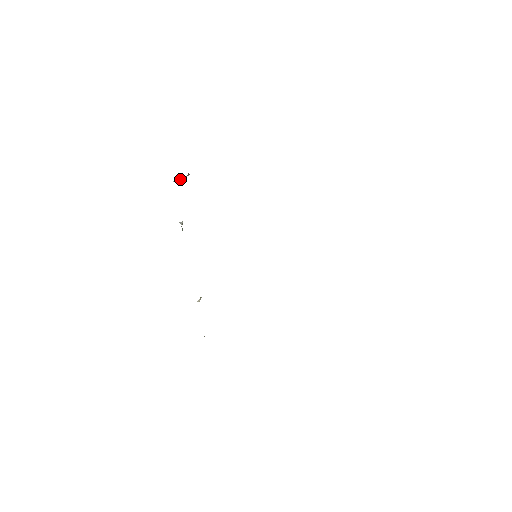
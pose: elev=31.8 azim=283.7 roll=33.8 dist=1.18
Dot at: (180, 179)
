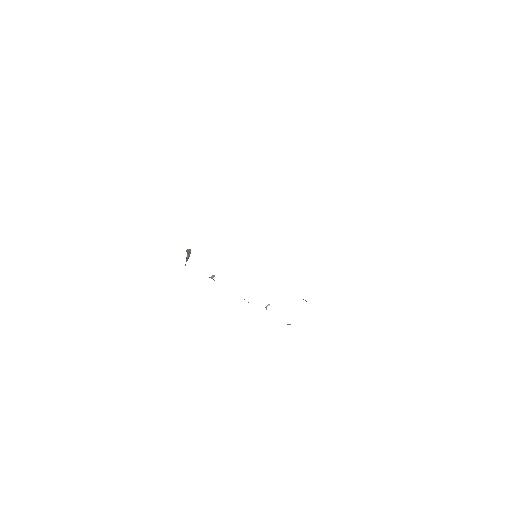
Dot at: (187, 257)
